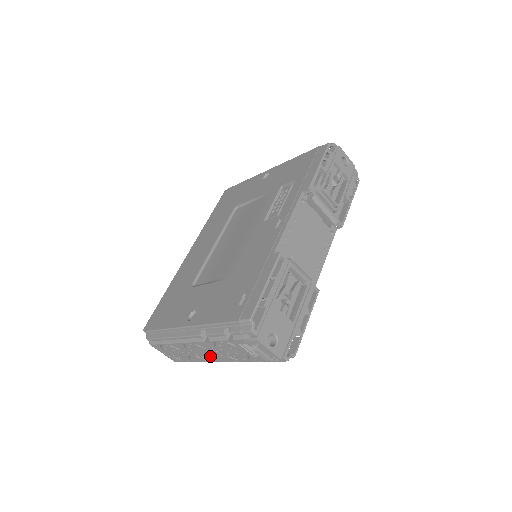
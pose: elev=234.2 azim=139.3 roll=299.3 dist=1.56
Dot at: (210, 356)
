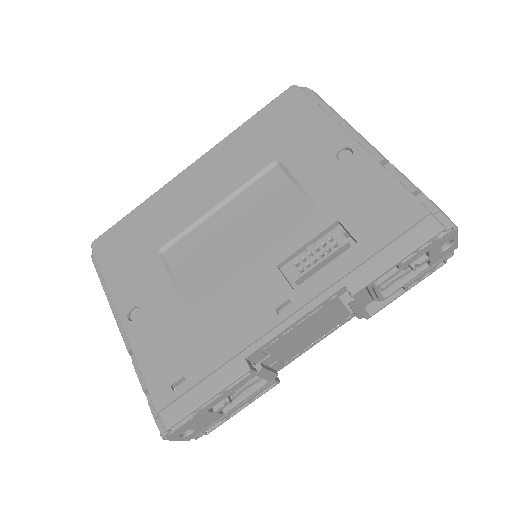
Dot at: occluded
